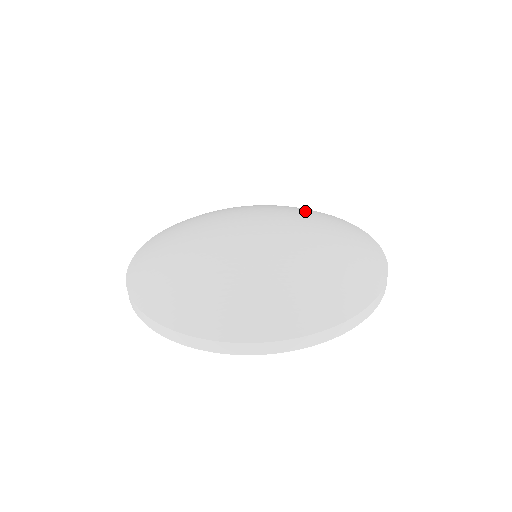
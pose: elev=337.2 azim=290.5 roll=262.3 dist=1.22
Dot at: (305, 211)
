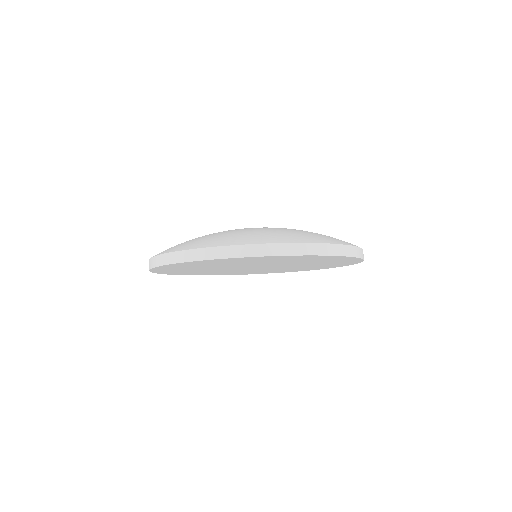
Dot at: occluded
